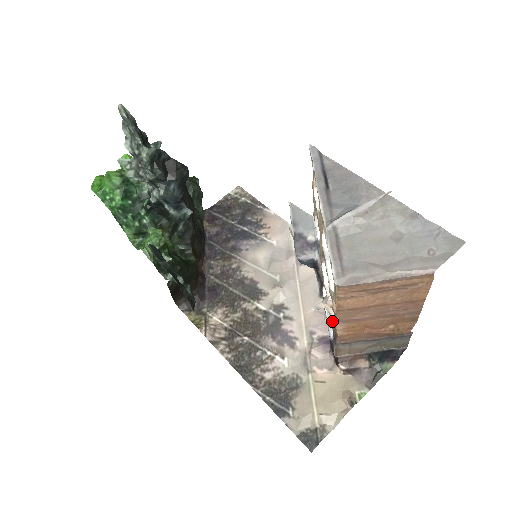
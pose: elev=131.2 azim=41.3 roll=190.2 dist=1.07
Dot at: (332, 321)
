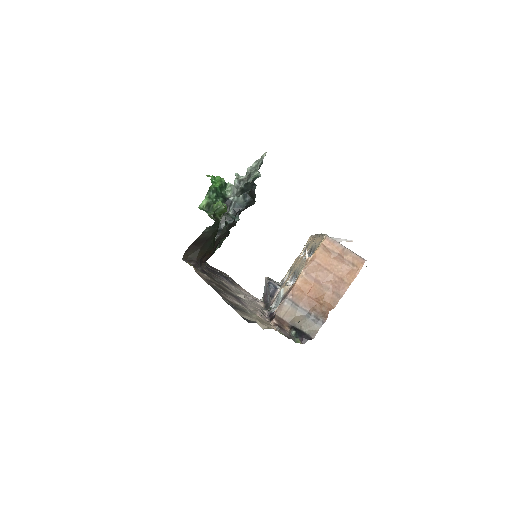
Dot at: (286, 292)
